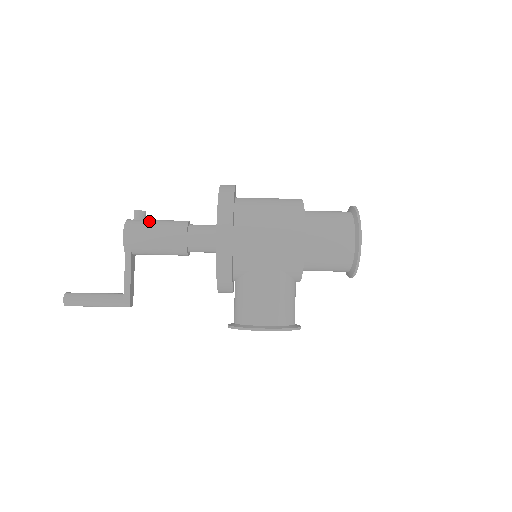
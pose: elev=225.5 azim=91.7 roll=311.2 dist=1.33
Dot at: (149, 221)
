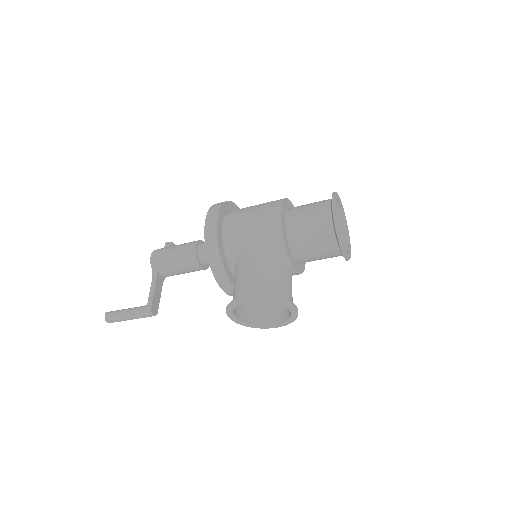
Dot at: occluded
